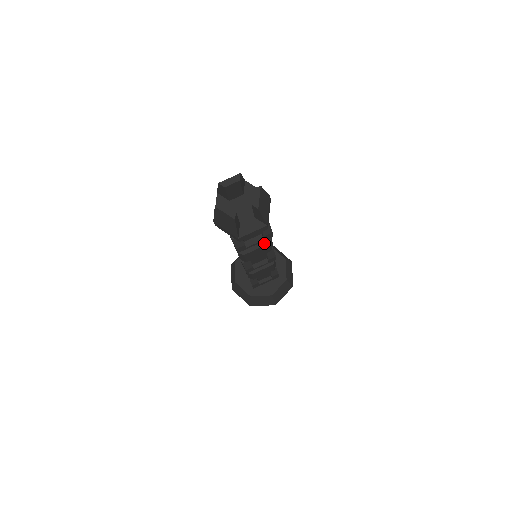
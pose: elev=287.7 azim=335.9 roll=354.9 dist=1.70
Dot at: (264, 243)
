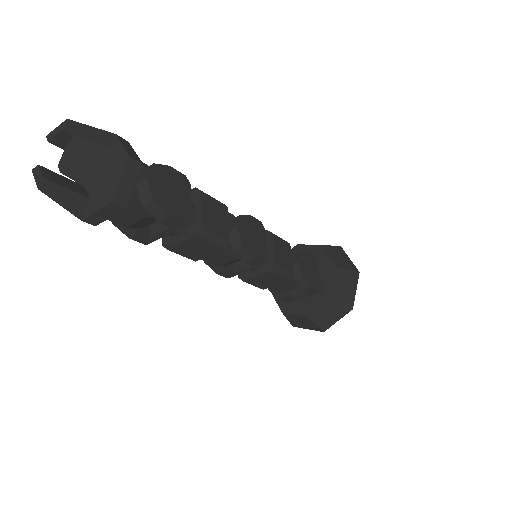
Dot at: (191, 234)
